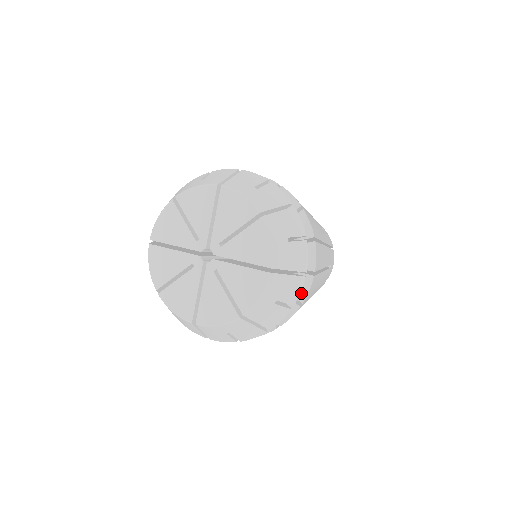
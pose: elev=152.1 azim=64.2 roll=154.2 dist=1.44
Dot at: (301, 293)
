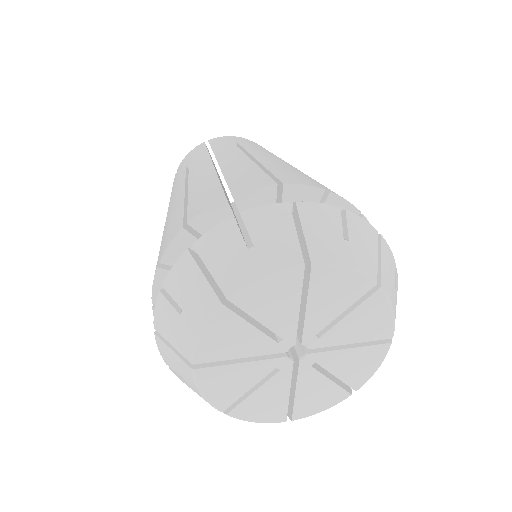
Dot at: occluded
